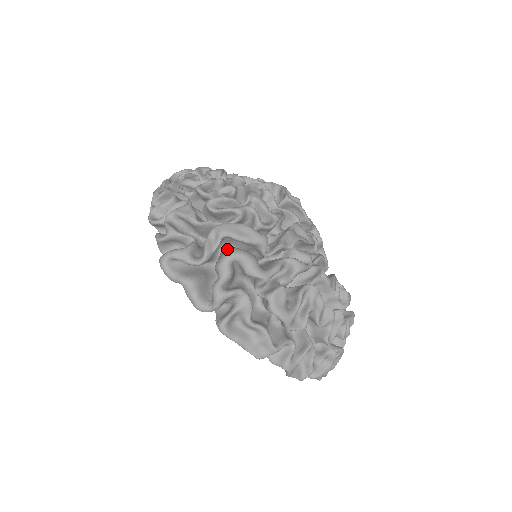
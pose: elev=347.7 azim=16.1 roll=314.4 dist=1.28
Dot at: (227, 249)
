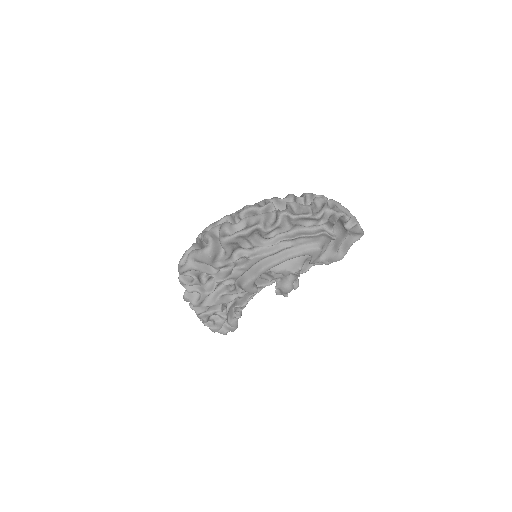
Dot at: occluded
